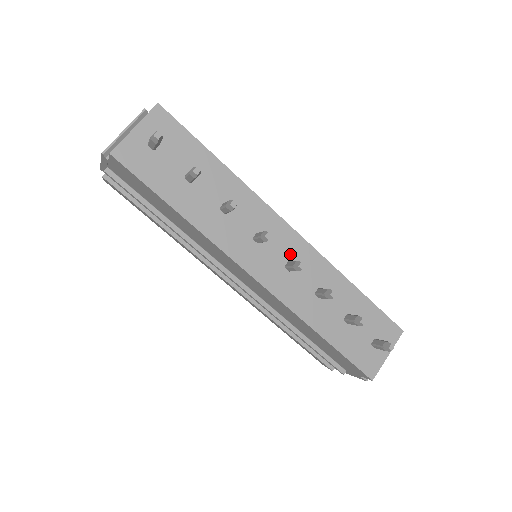
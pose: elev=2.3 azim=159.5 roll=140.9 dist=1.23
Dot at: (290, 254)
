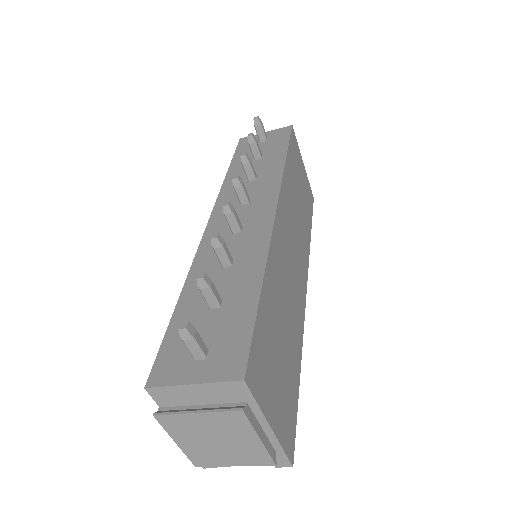
Dot at: (250, 223)
